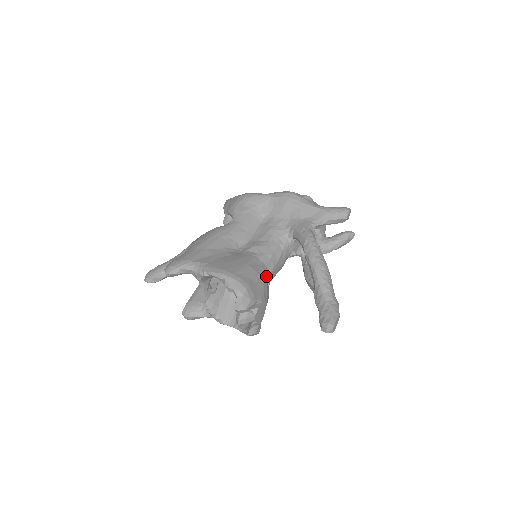
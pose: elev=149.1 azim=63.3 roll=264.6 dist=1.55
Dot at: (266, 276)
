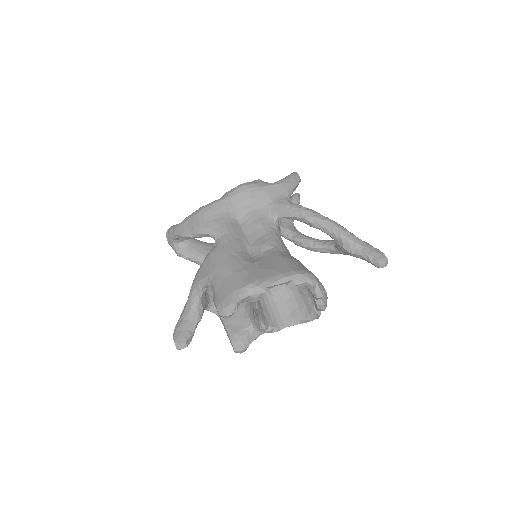
Dot at: occluded
